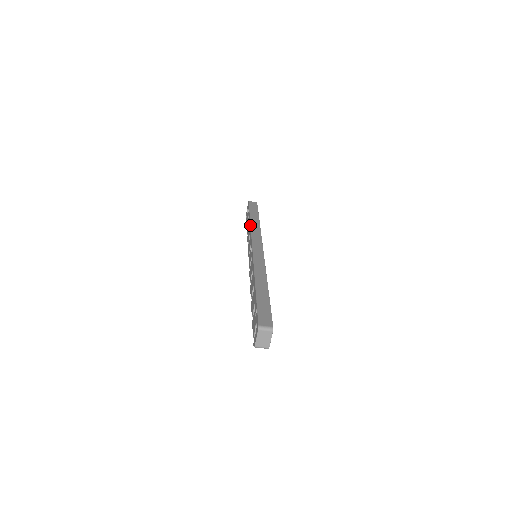
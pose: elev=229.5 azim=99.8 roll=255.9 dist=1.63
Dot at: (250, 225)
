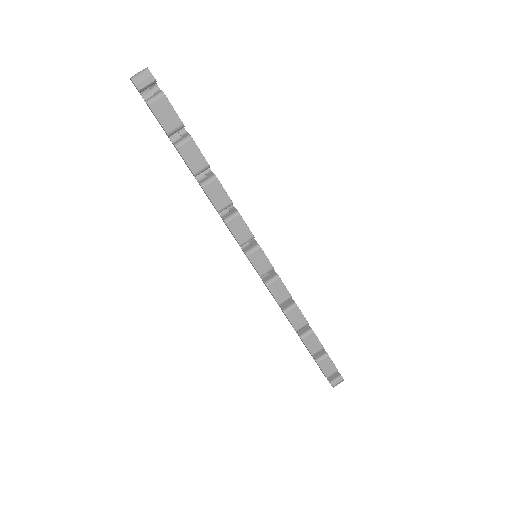
Dot at: occluded
